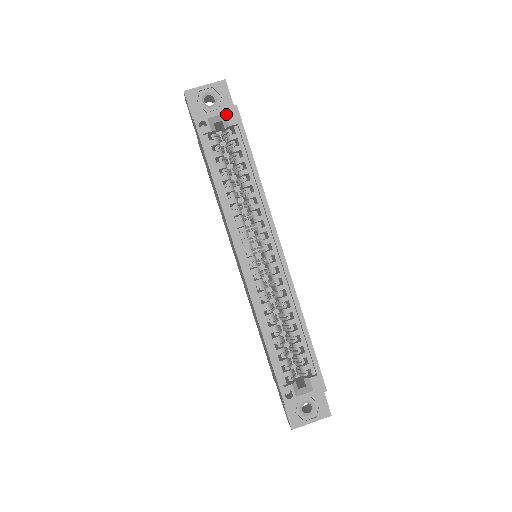
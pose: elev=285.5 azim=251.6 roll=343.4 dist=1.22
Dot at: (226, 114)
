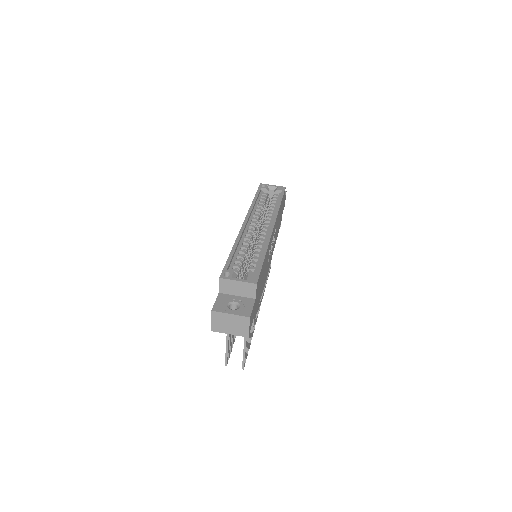
Dot at: (278, 187)
